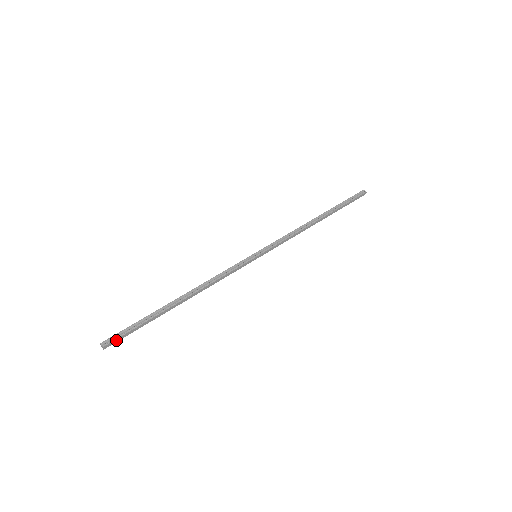
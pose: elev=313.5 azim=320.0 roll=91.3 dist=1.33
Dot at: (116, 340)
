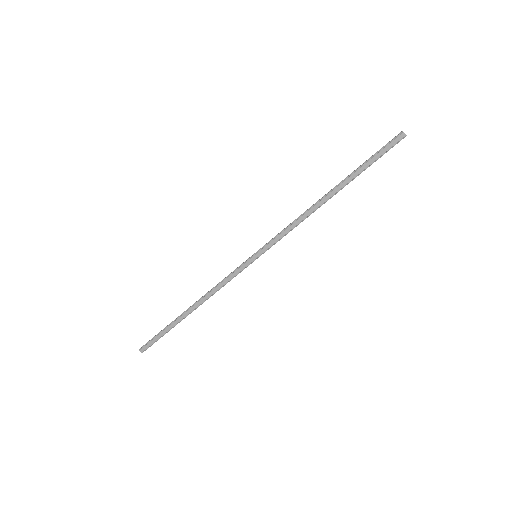
Dot at: (148, 345)
